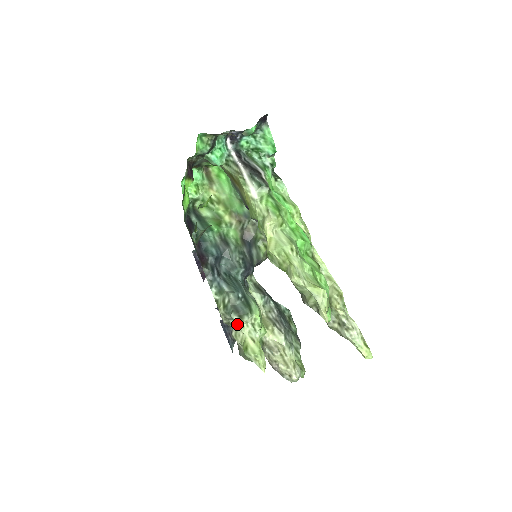
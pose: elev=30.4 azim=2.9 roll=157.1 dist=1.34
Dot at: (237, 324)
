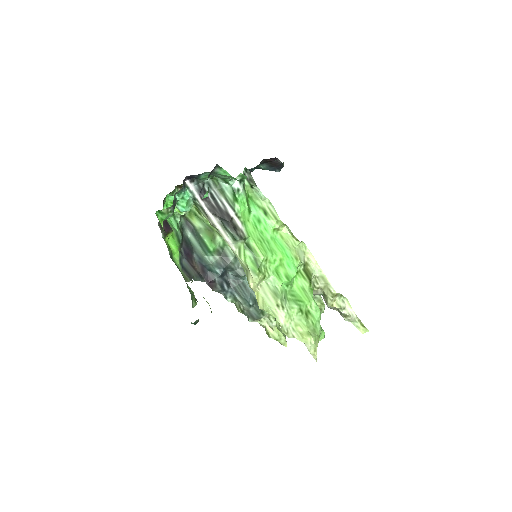
Dot at: occluded
